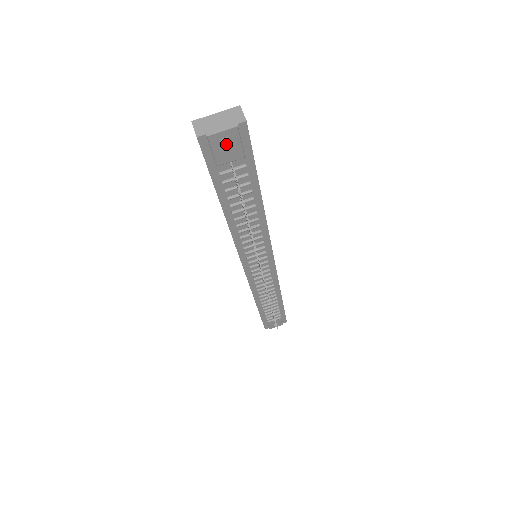
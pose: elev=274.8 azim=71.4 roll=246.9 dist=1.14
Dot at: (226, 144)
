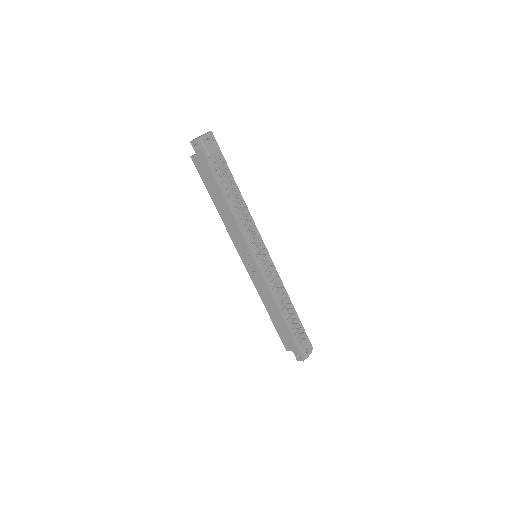
Dot at: (208, 144)
